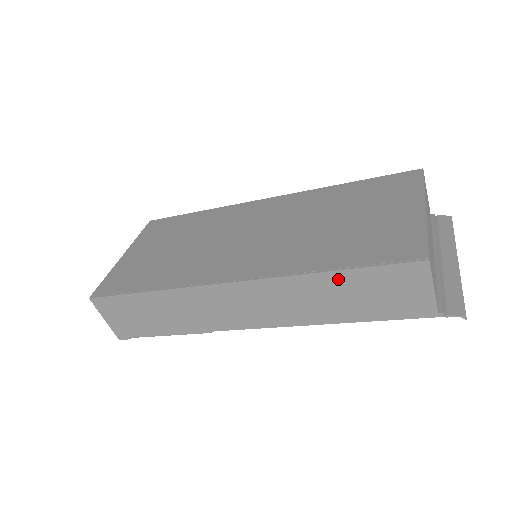
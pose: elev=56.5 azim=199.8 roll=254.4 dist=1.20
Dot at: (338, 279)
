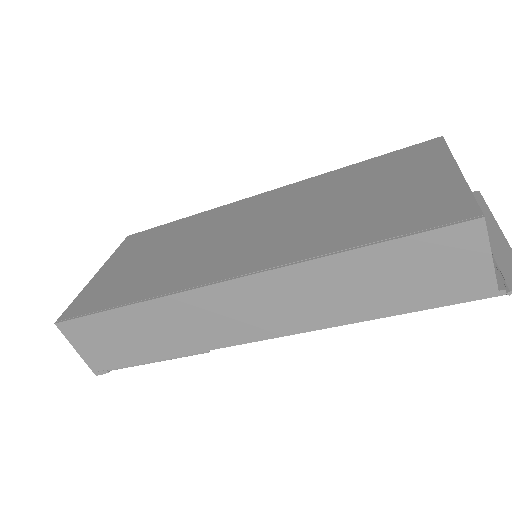
Dot at: (367, 259)
